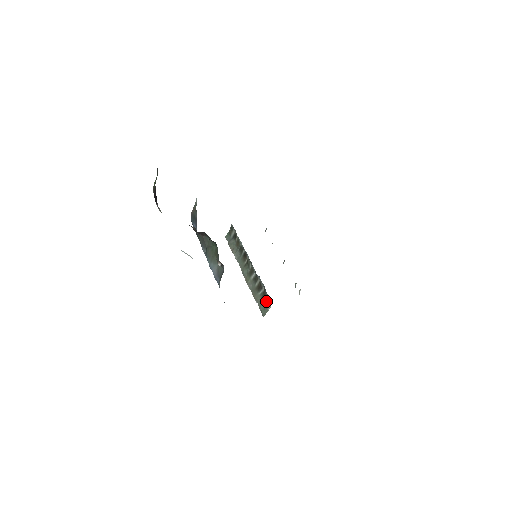
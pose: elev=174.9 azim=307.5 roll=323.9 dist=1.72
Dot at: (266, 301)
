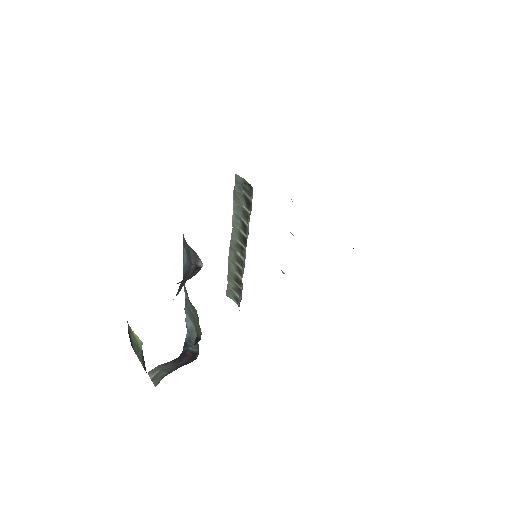
Dot at: (236, 296)
